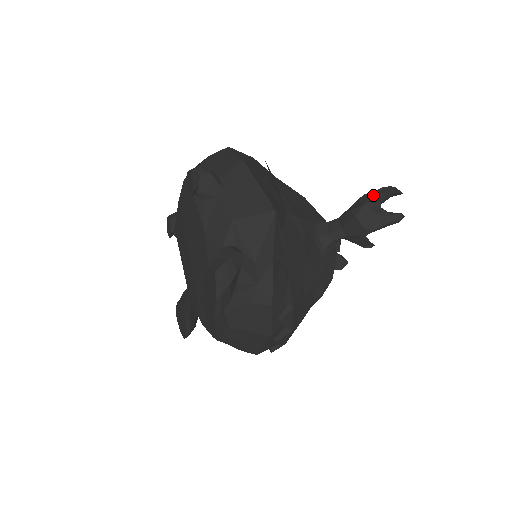
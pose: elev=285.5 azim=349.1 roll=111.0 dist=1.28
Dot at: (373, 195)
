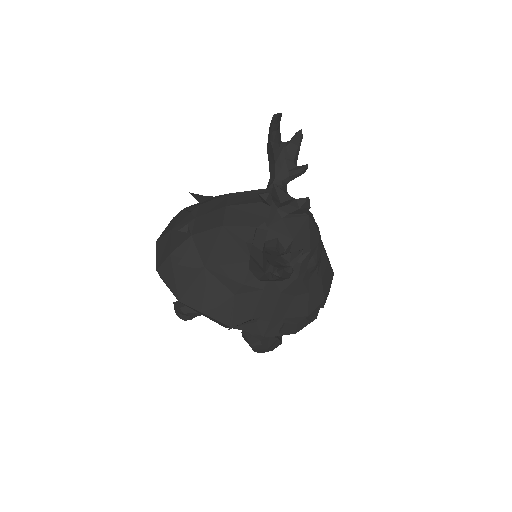
Dot at: (253, 267)
